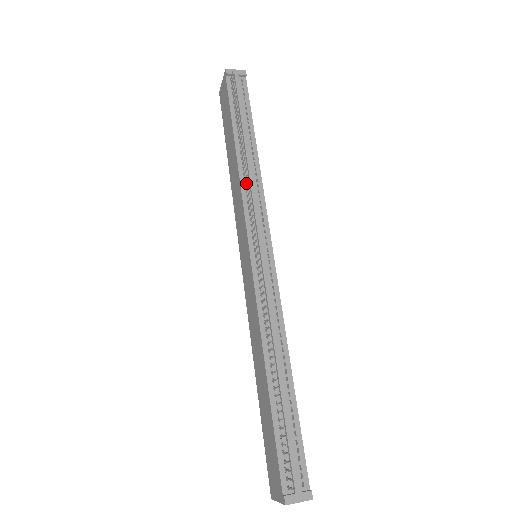
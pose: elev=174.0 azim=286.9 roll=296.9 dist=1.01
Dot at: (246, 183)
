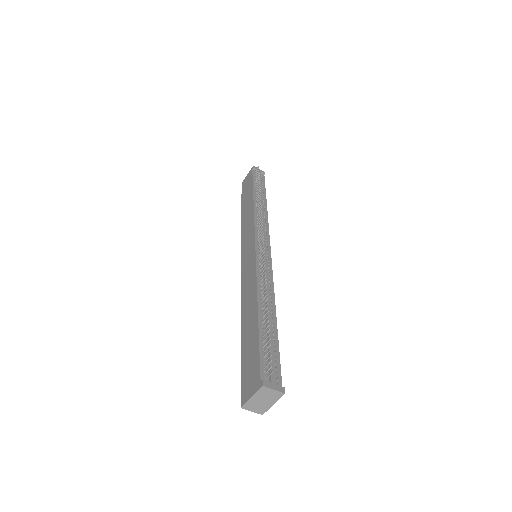
Dot at: (259, 213)
